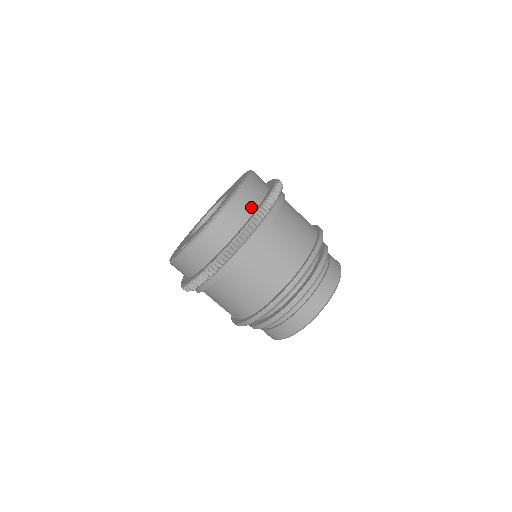
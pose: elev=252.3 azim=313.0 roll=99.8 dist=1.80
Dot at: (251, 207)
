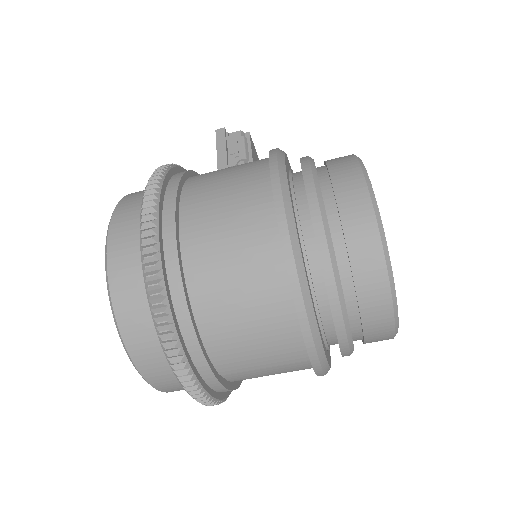
Dot at: (159, 345)
